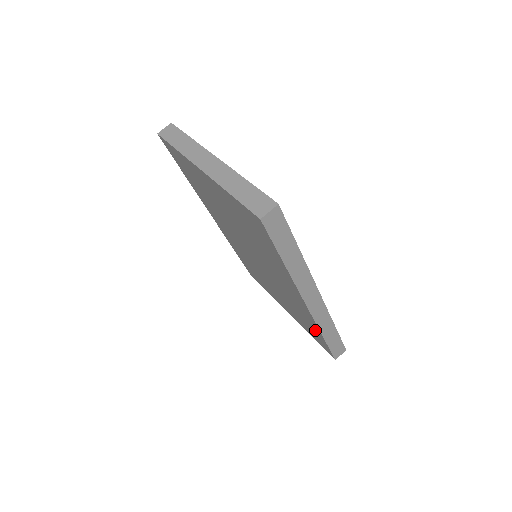
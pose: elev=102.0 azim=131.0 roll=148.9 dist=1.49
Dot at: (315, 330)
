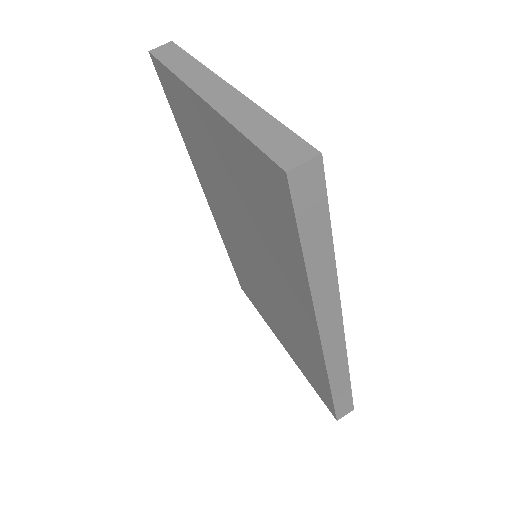
Dot at: (319, 375)
